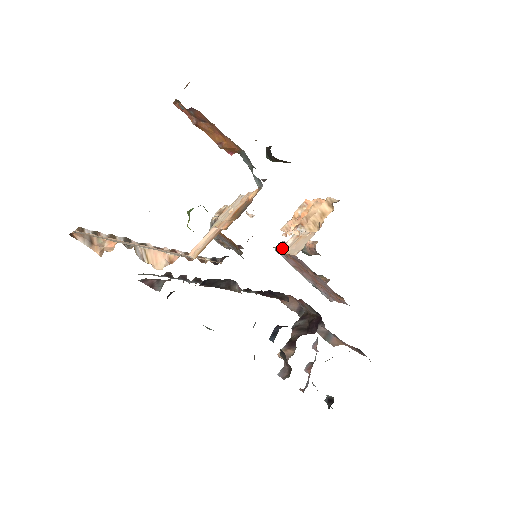
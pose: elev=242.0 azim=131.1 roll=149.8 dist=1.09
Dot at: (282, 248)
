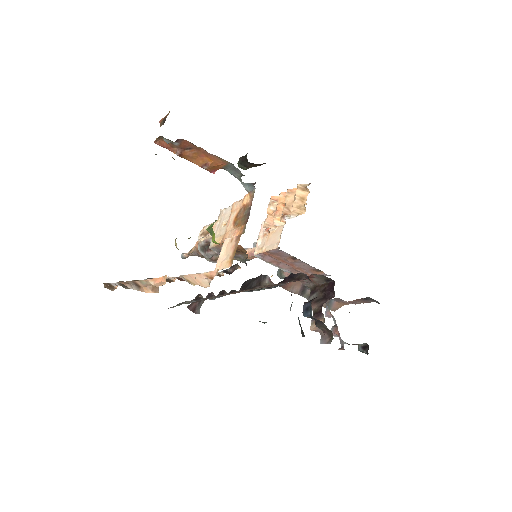
Dot at: (255, 250)
